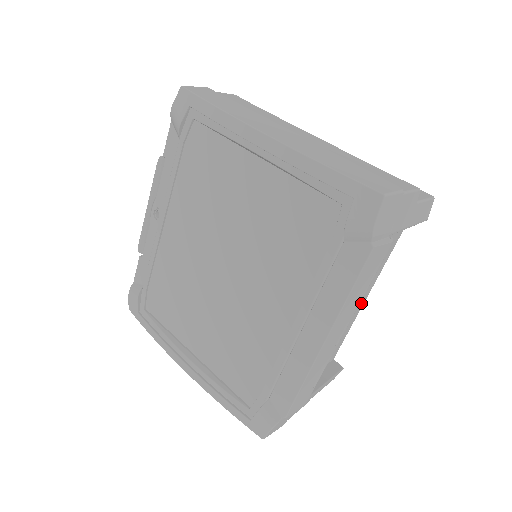
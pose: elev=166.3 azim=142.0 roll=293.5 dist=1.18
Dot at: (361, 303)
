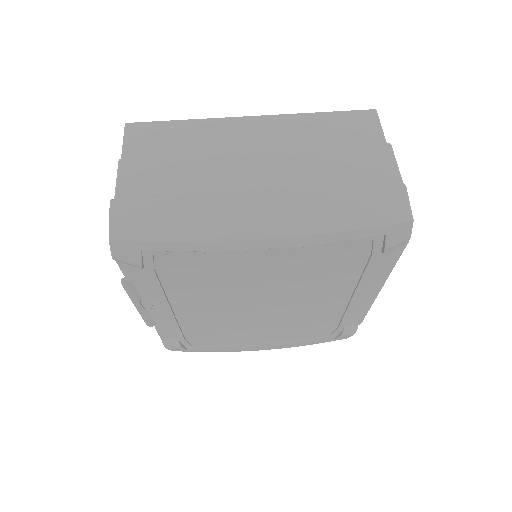
Dot at: occluded
